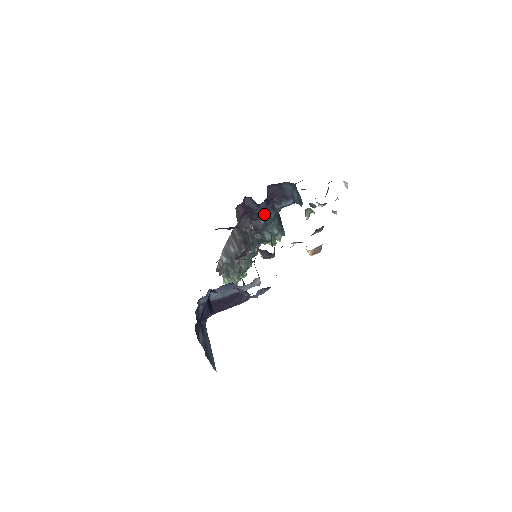
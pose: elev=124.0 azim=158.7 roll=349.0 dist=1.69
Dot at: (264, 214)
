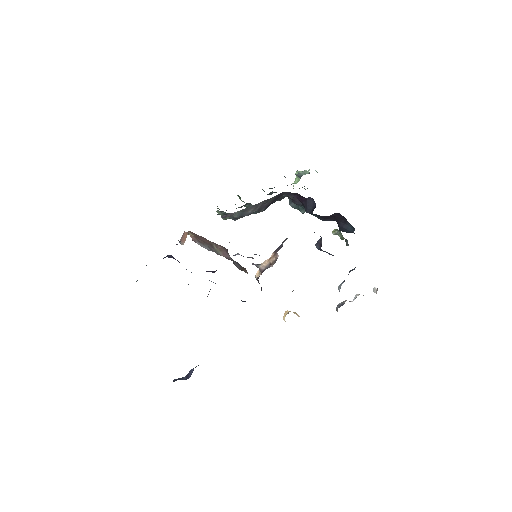
Dot at: occluded
